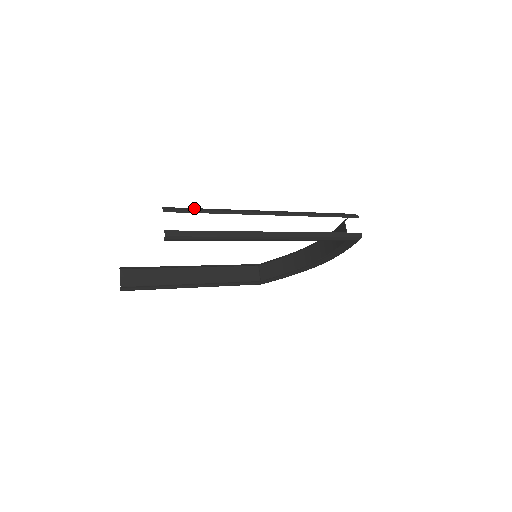
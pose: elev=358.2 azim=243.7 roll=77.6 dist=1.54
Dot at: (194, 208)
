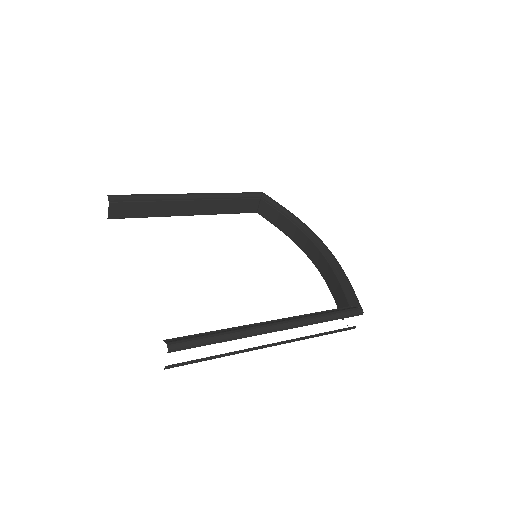
Dot at: (201, 341)
